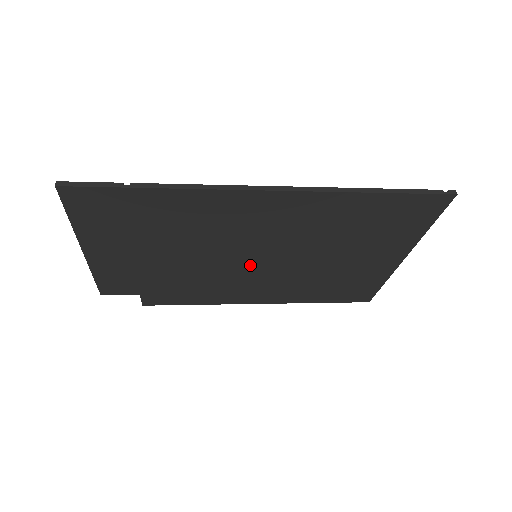
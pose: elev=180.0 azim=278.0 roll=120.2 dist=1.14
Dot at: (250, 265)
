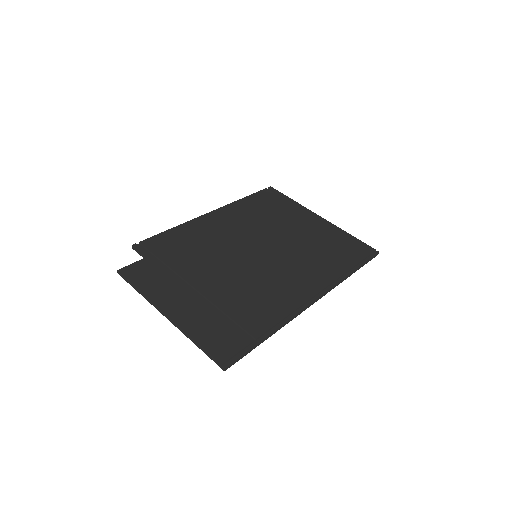
Dot at: occluded
